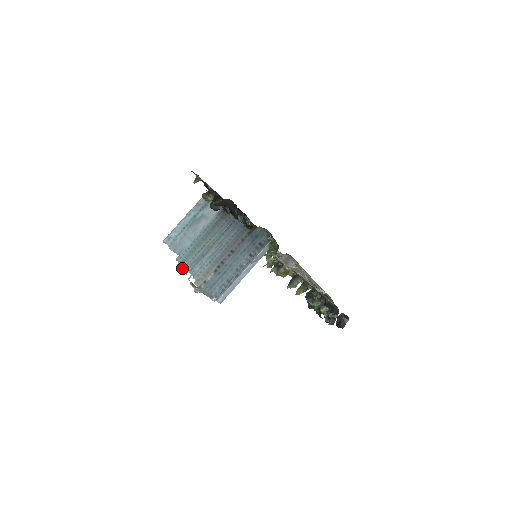
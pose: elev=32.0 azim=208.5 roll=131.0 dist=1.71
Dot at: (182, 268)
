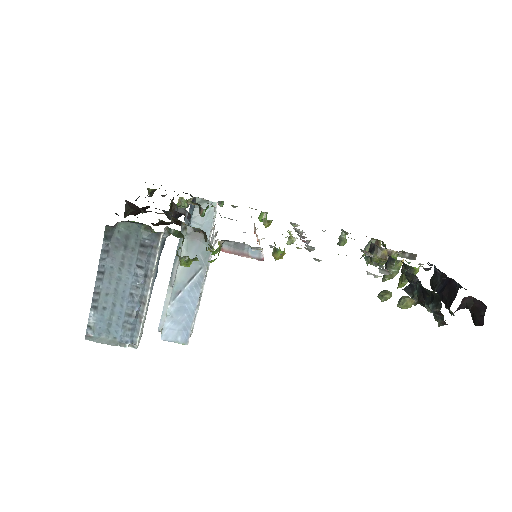
Dot at: occluded
